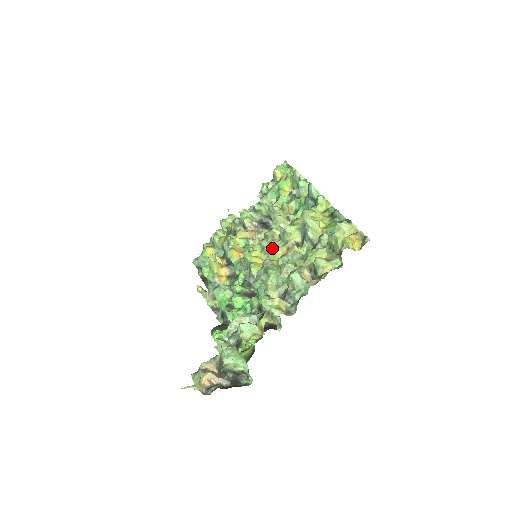
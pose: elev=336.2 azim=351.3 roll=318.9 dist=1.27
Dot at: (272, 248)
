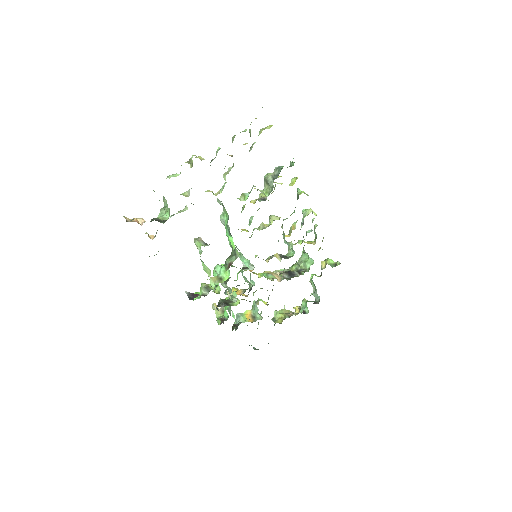
Dot at: (252, 216)
